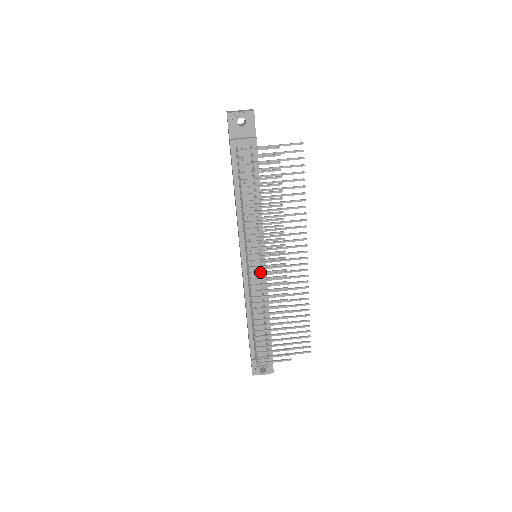
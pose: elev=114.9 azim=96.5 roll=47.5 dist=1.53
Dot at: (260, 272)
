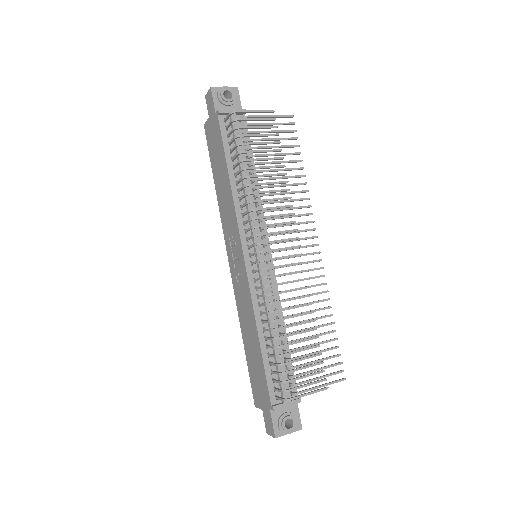
Dot at: occluded
